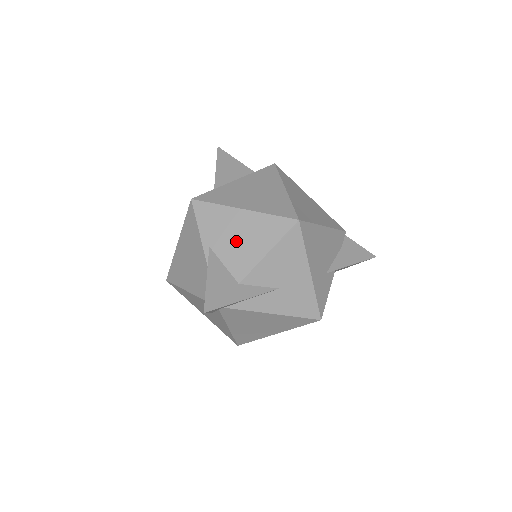
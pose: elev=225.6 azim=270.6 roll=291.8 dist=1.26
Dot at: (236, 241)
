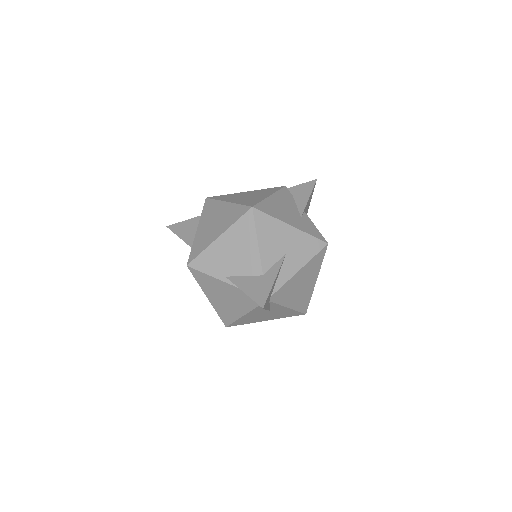
Dot at: (235, 257)
